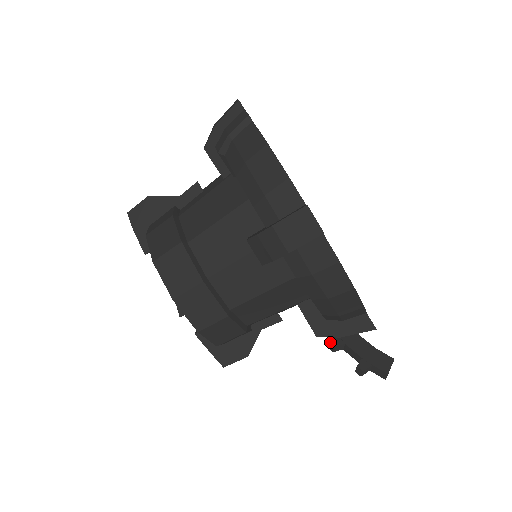
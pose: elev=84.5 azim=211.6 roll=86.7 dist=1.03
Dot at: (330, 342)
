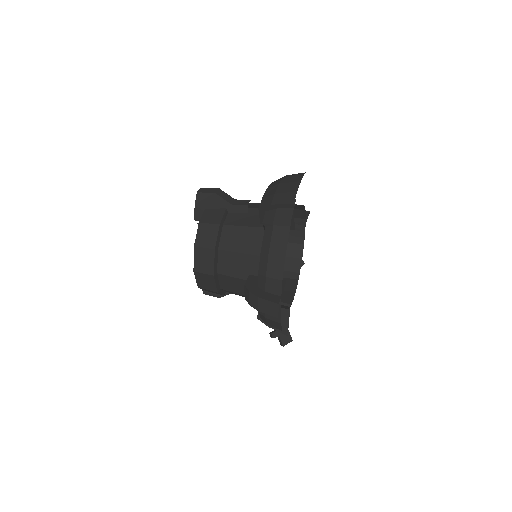
Dot at: occluded
